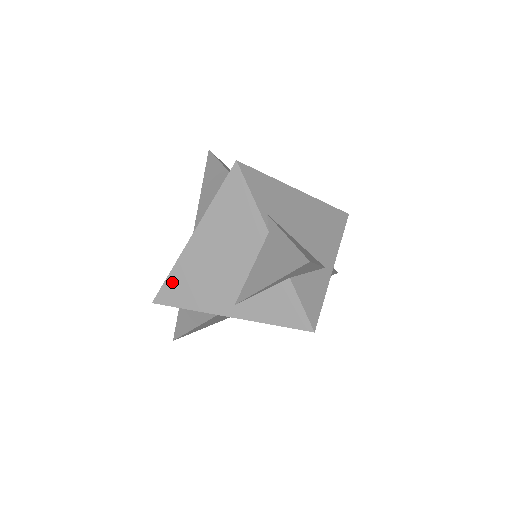
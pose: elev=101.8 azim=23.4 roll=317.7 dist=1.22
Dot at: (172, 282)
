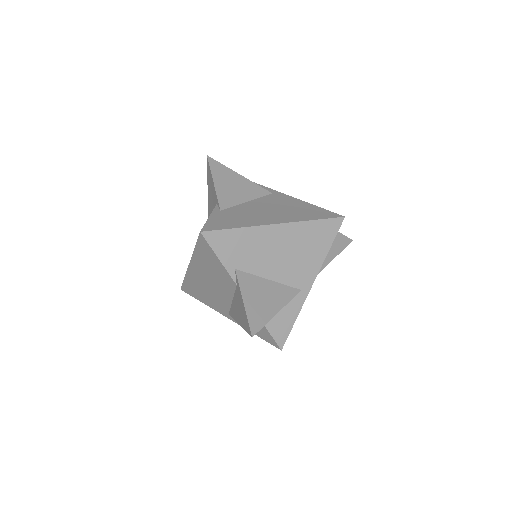
Dot at: (187, 284)
